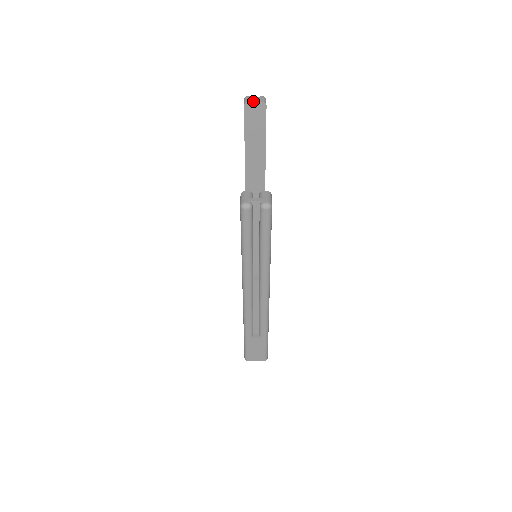
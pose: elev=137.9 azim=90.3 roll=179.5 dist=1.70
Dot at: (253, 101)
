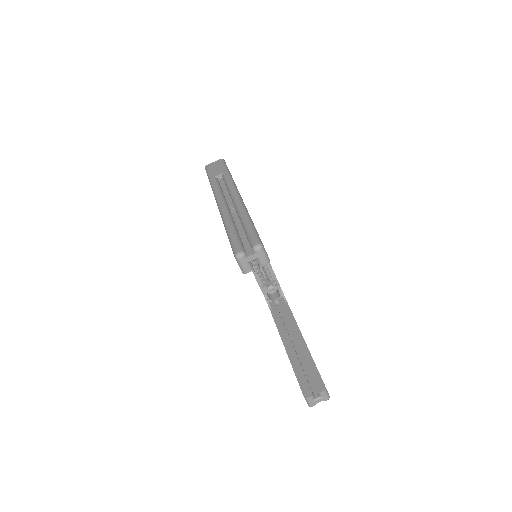
Dot at: (250, 261)
